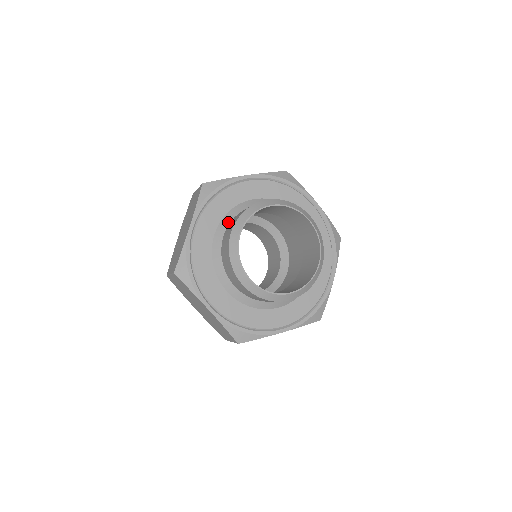
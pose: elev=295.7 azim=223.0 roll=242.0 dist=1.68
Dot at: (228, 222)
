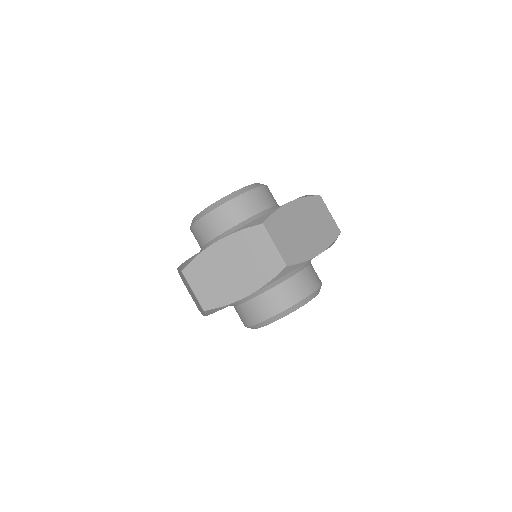
Dot at: occluded
